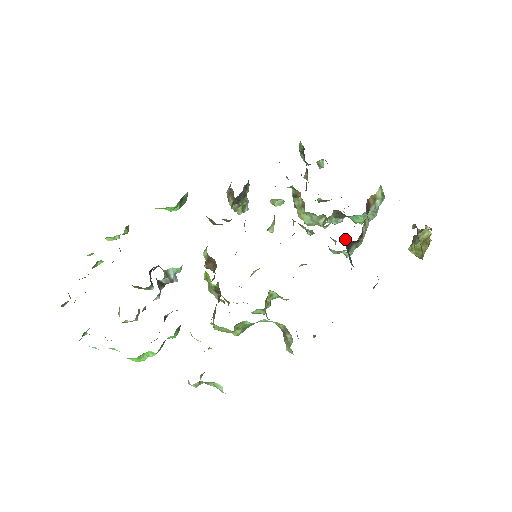
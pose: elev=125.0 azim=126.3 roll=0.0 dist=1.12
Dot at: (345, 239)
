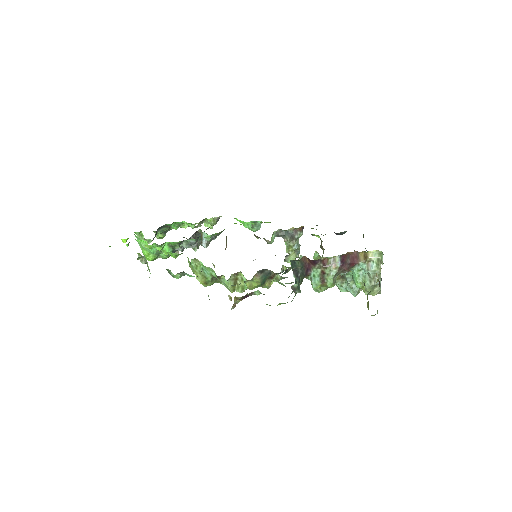
Dot at: (305, 256)
